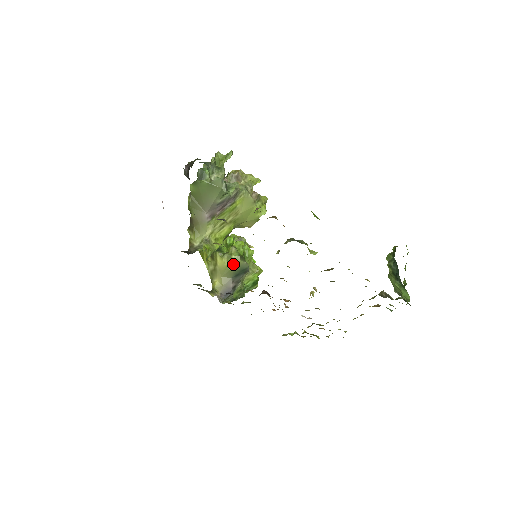
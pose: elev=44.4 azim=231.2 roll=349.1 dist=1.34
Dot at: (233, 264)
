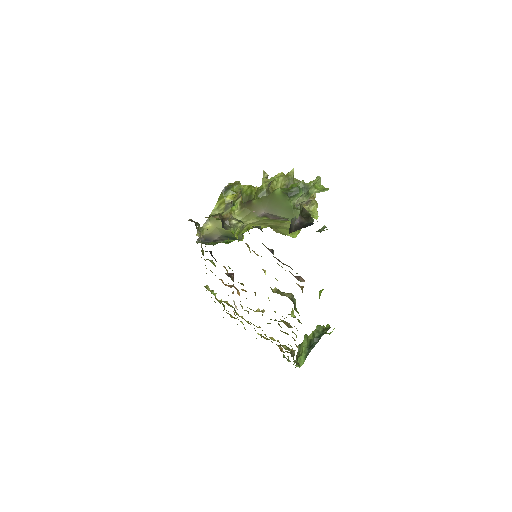
Dot at: occluded
